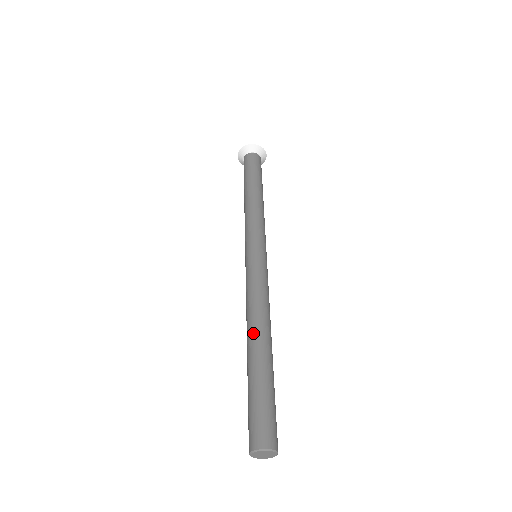
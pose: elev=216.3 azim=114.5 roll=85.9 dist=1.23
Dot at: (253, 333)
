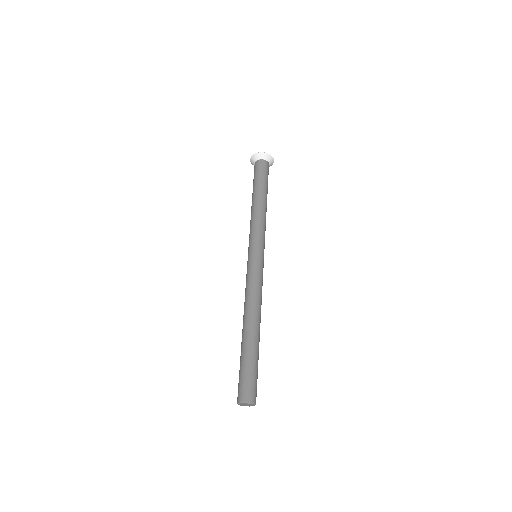
Dot at: (245, 321)
